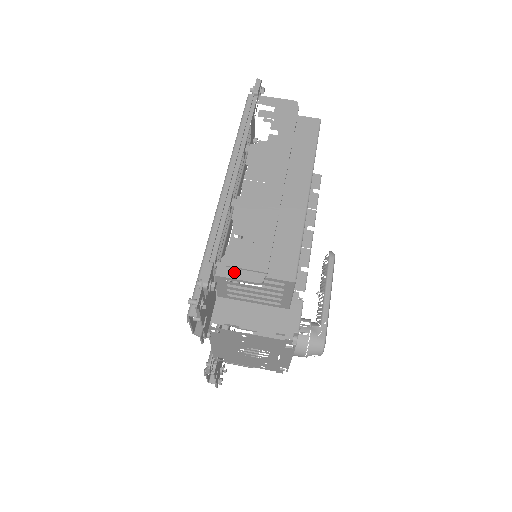
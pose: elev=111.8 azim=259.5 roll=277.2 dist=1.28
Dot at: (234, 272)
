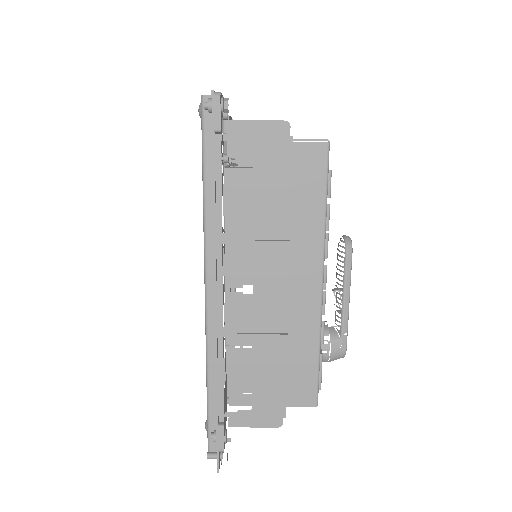
Dot at: (248, 420)
